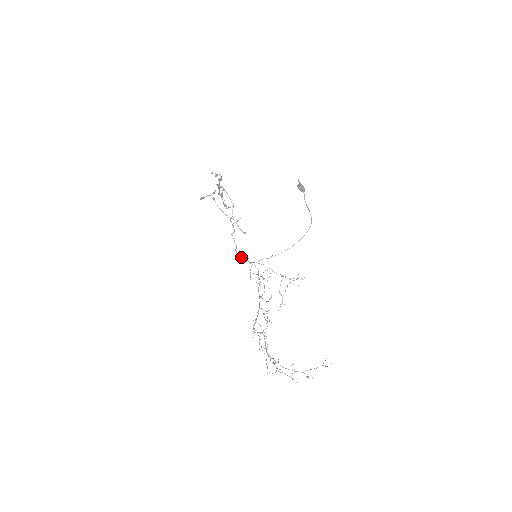
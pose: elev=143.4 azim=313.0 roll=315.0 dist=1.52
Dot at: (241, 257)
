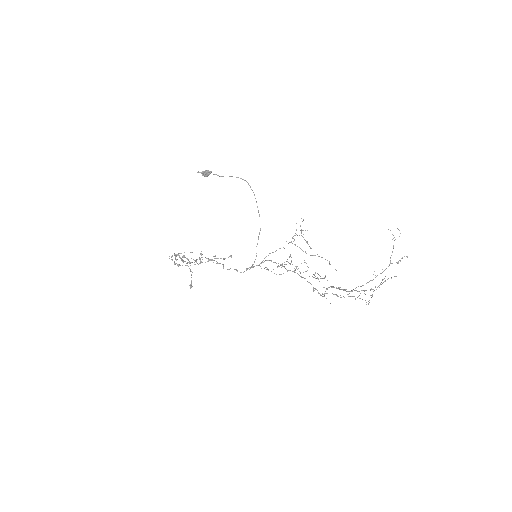
Dot at: (246, 270)
